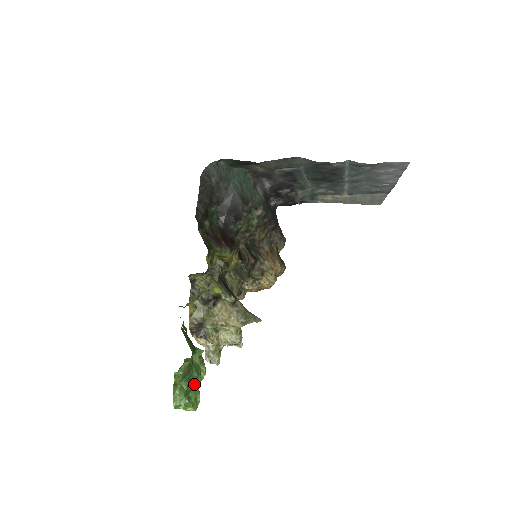
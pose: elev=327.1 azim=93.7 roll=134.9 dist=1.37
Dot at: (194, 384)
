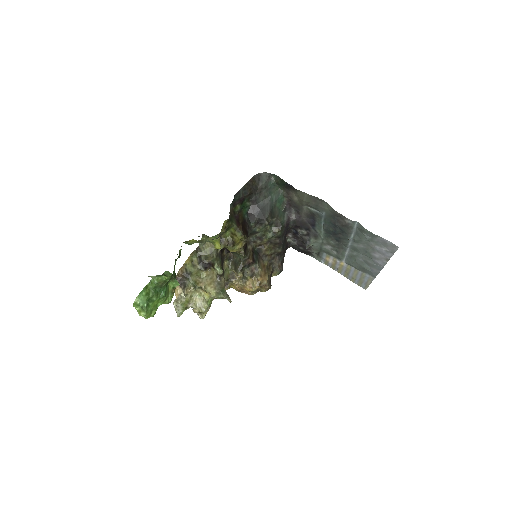
Dot at: (158, 300)
